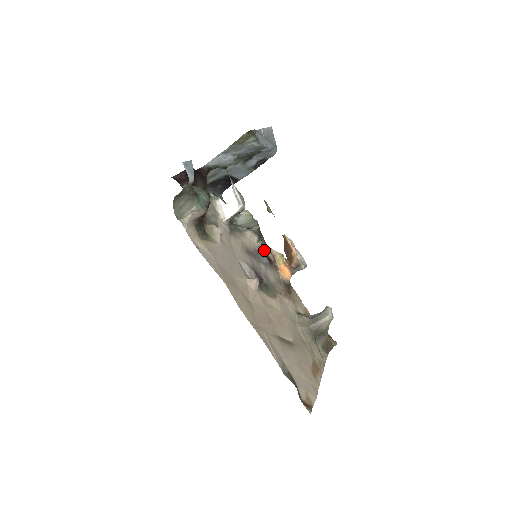
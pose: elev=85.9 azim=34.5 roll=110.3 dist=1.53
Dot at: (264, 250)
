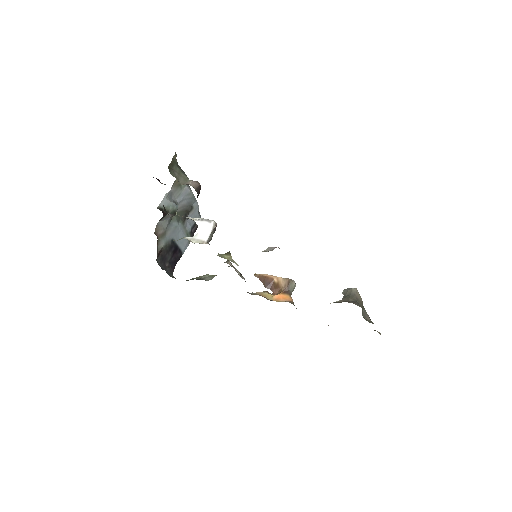
Dot at: occluded
